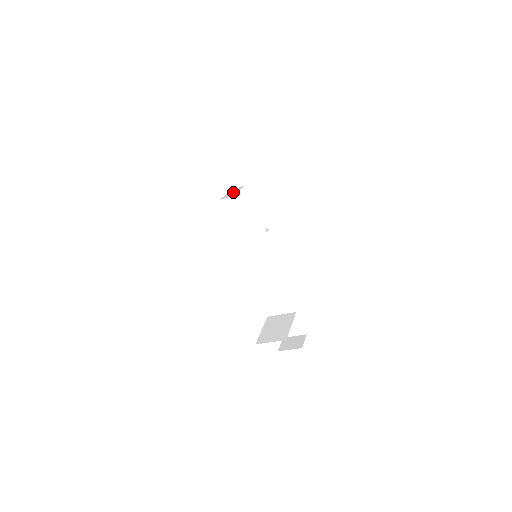
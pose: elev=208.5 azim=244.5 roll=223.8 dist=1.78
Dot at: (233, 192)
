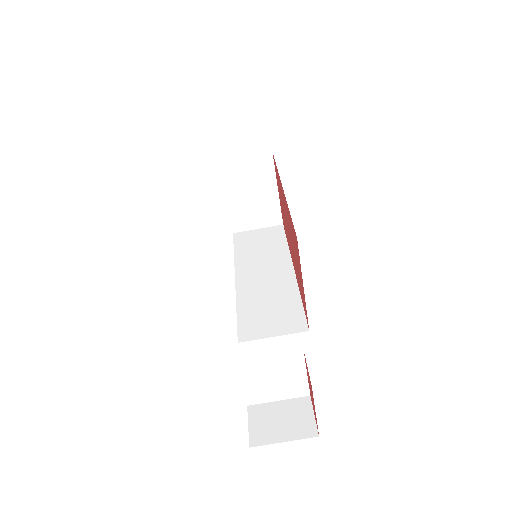
Dot at: occluded
